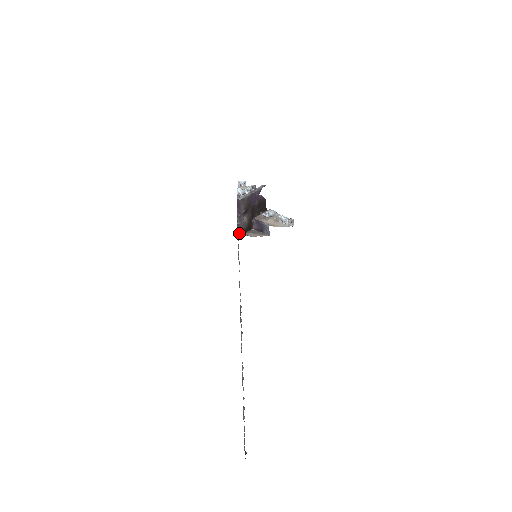
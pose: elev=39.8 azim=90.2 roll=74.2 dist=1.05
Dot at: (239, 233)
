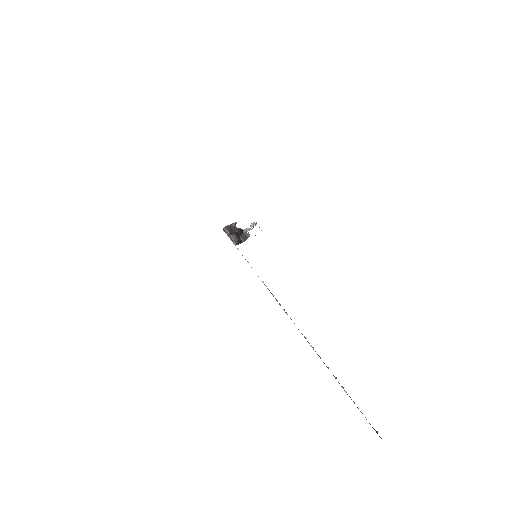
Dot at: occluded
